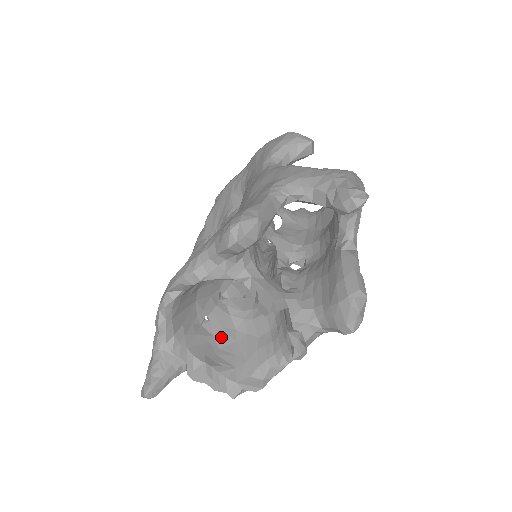
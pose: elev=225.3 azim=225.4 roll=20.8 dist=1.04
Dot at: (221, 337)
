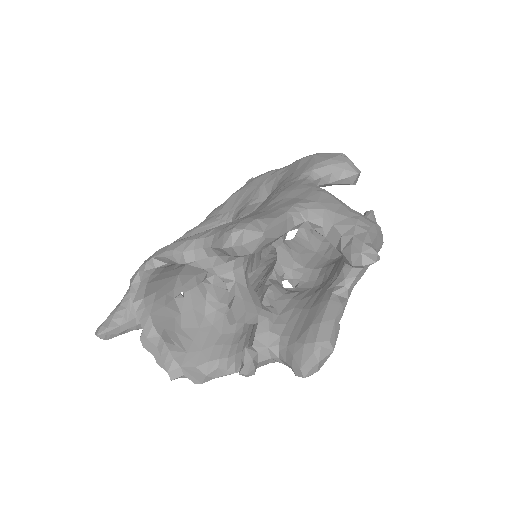
Dot at: (187, 317)
